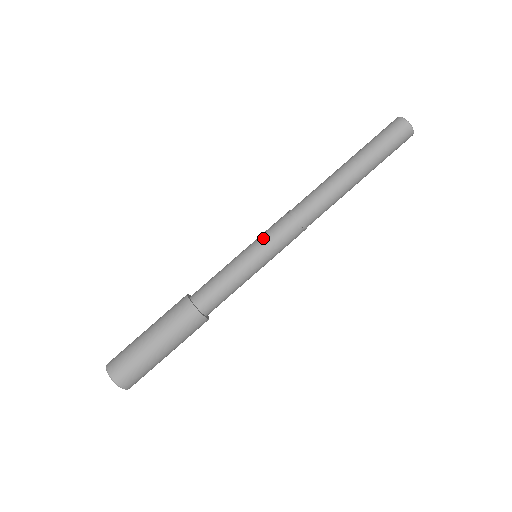
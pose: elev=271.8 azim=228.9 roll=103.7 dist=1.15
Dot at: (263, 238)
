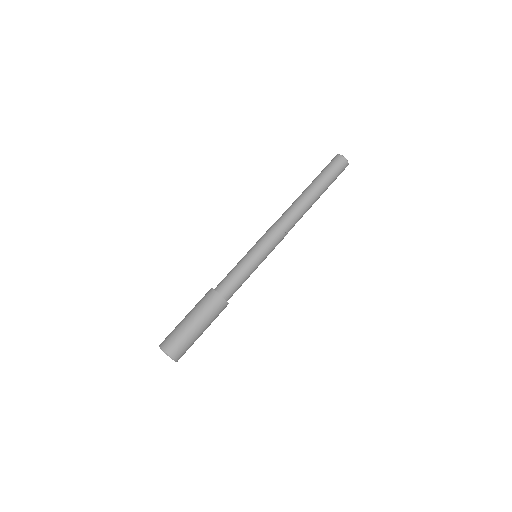
Dot at: (257, 242)
